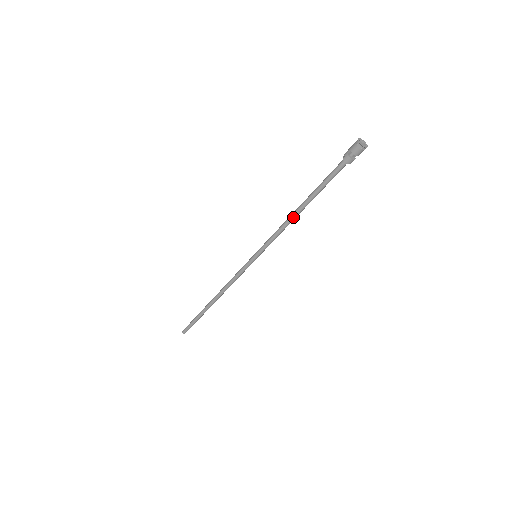
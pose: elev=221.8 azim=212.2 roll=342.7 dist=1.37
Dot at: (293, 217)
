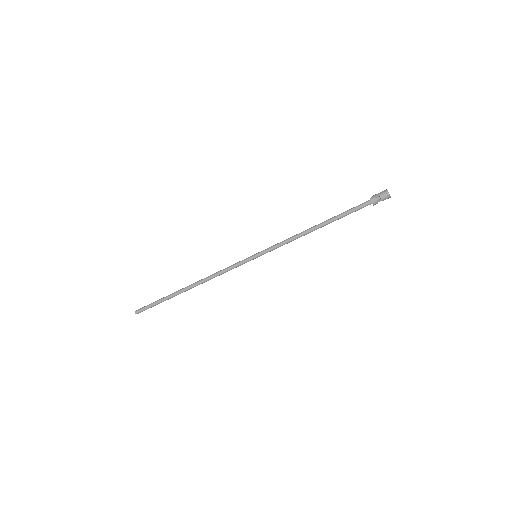
Dot at: (308, 231)
